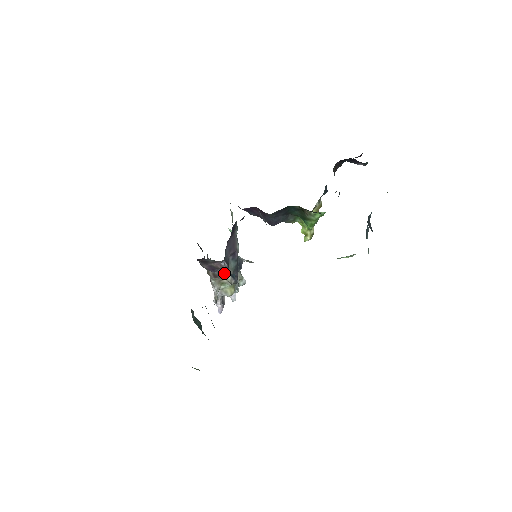
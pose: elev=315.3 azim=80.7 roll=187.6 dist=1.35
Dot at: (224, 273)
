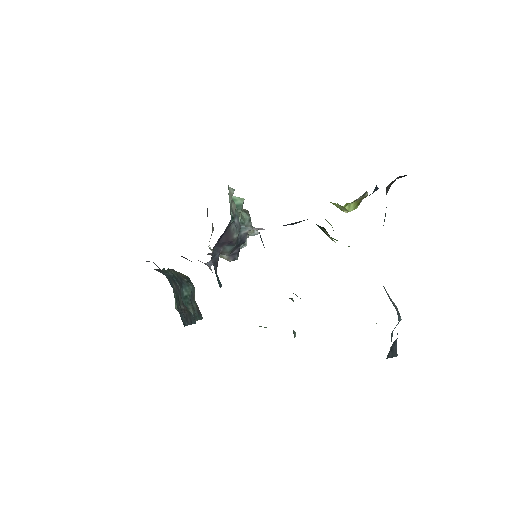
Dot at: occluded
